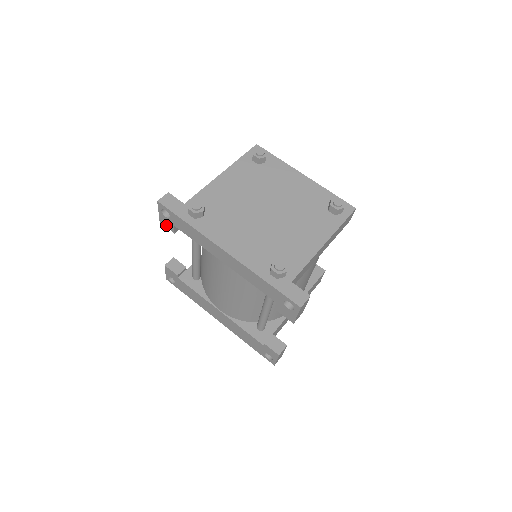
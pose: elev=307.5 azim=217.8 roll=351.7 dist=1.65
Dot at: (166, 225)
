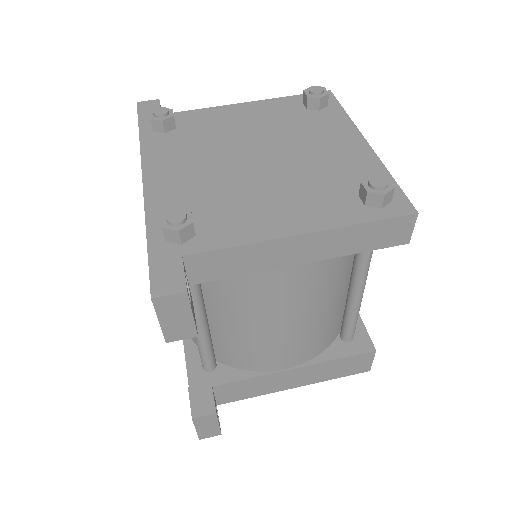
Dot at: occluded
